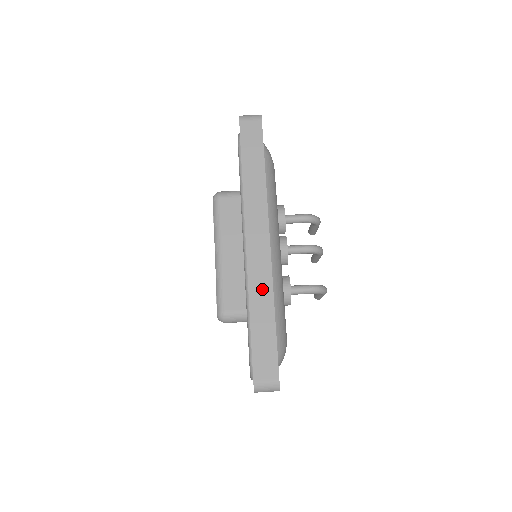
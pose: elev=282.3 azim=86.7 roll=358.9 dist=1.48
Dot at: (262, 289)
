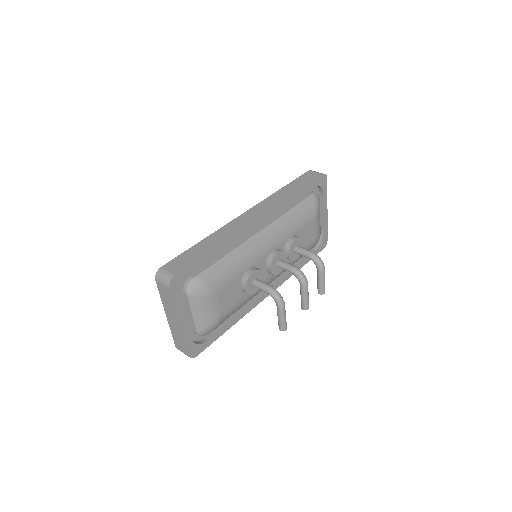
Dot at: (225, 233)
